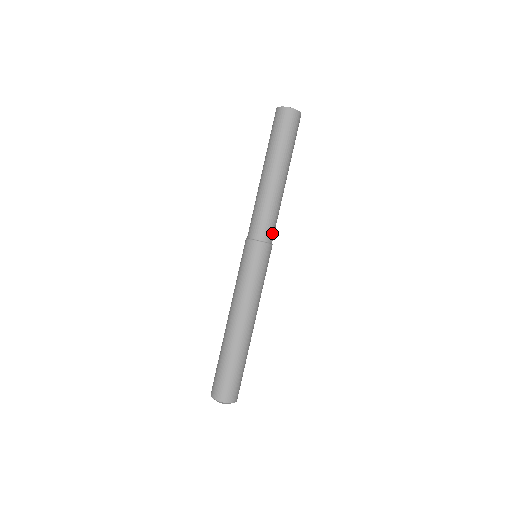
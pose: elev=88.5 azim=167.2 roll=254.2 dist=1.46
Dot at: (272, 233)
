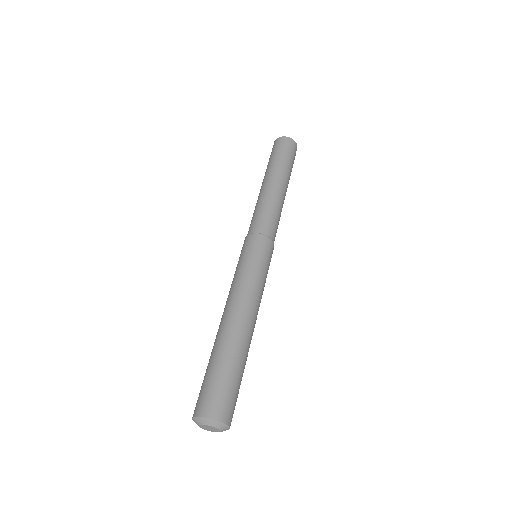
Dot at: (270, 228)
